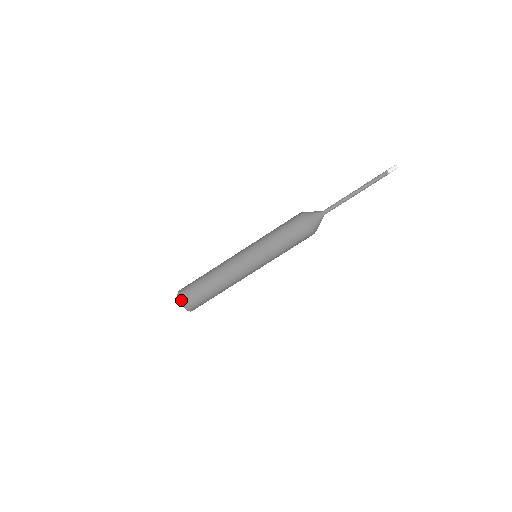
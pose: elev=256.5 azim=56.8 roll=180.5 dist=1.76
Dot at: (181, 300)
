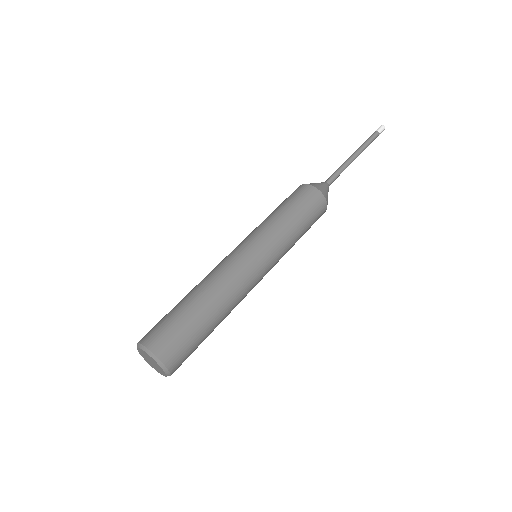
Dot at: (151, 349)
